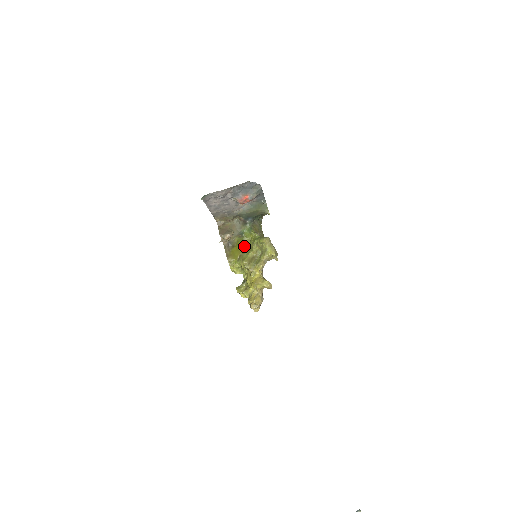
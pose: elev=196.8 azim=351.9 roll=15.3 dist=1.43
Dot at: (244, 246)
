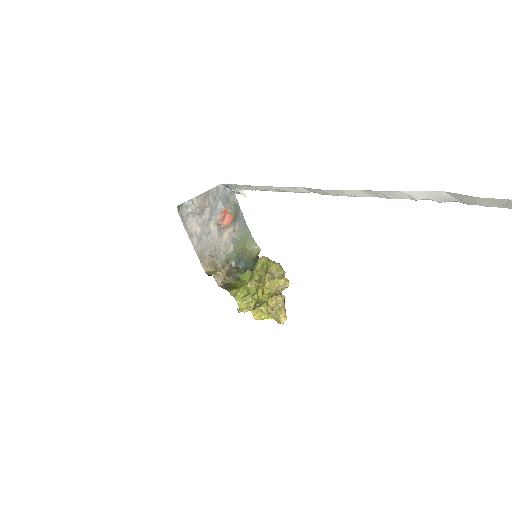
Dot at: occluded
